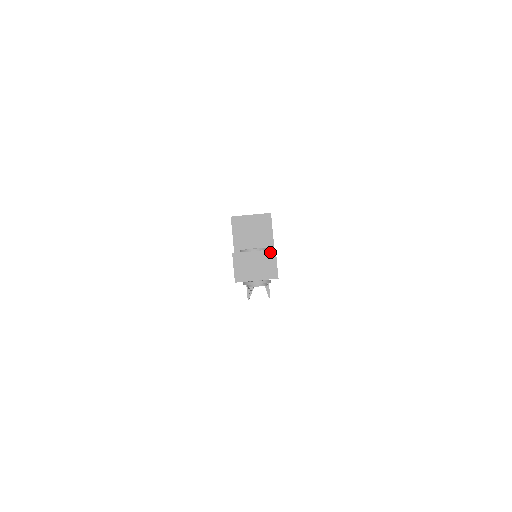
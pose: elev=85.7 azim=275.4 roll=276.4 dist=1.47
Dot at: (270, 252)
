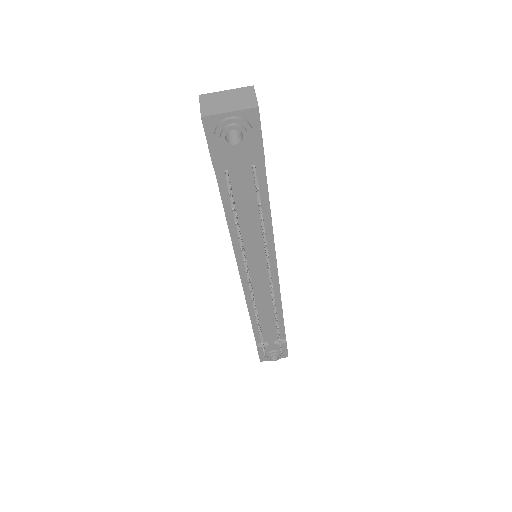
Dot at: (247, 88)
